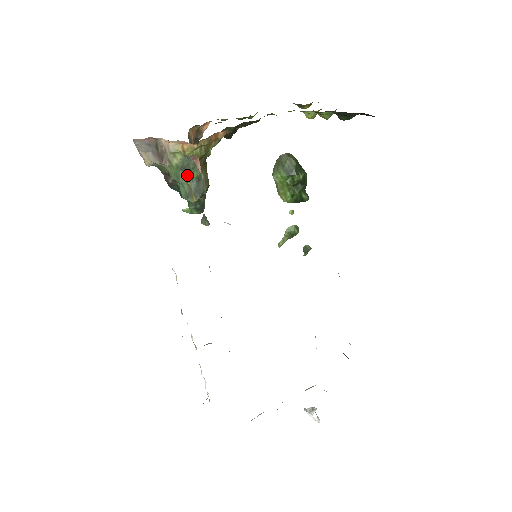
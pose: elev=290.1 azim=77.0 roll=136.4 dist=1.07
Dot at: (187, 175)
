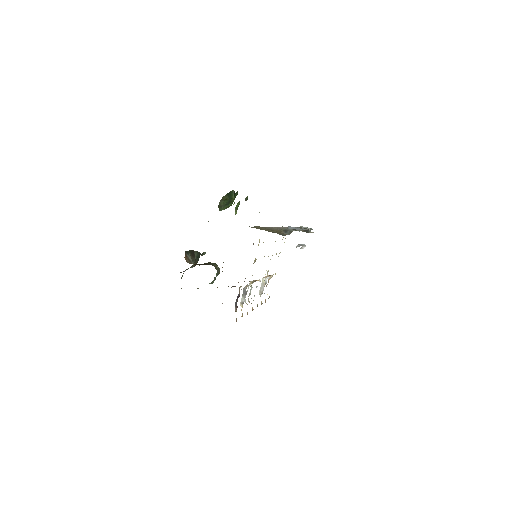
Dot at: occluded
